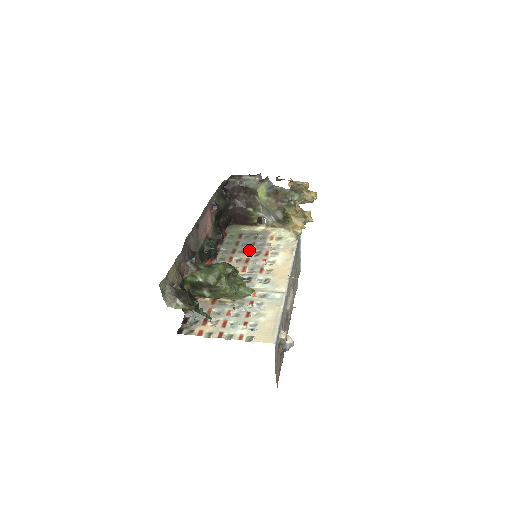
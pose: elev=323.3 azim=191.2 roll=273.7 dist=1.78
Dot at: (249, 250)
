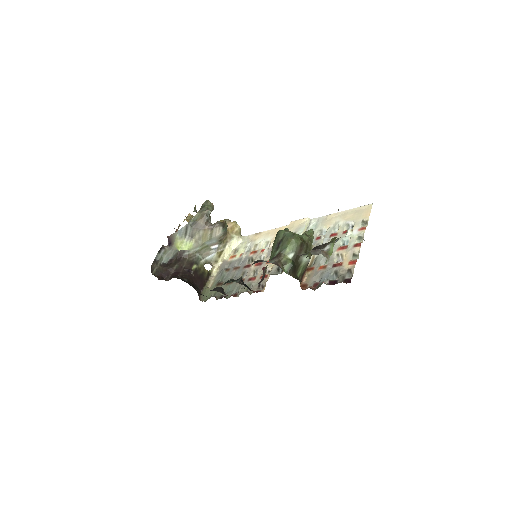
Dot at: (244, 268)
